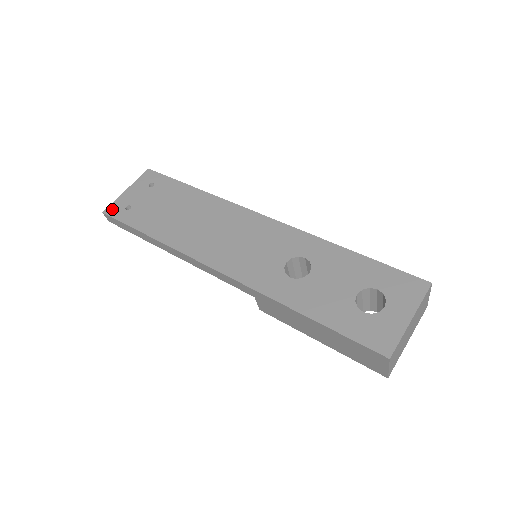
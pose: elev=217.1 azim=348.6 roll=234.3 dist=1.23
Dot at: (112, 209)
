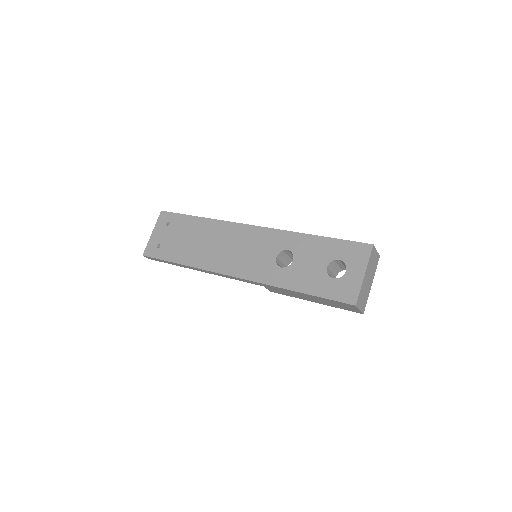
Dot at: (148, 251)
